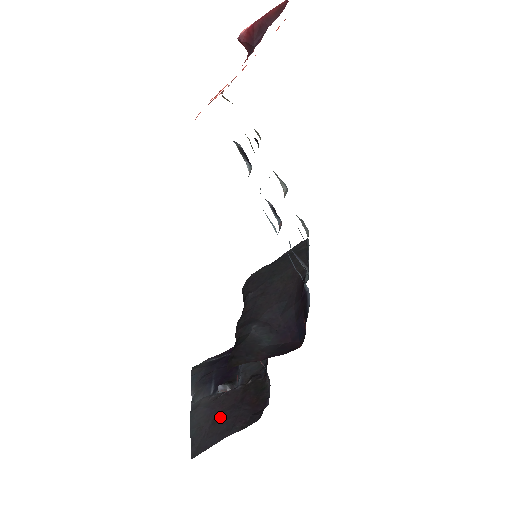
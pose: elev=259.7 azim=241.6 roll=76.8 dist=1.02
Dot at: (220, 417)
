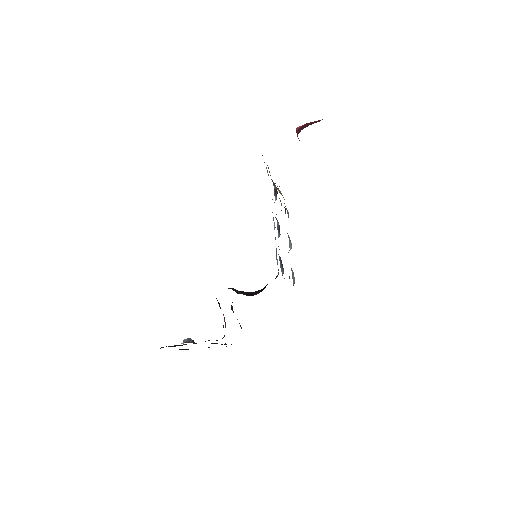
Dot at: occluded
